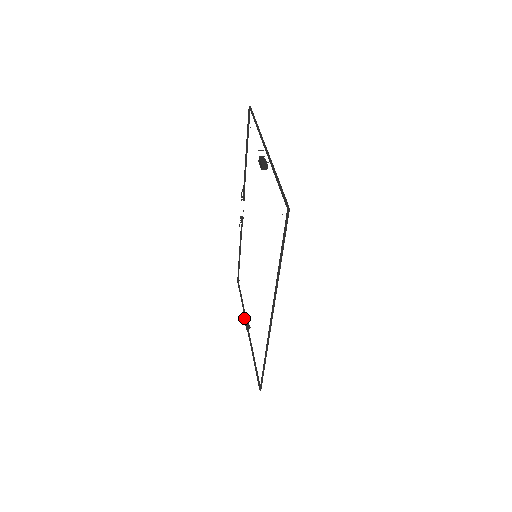
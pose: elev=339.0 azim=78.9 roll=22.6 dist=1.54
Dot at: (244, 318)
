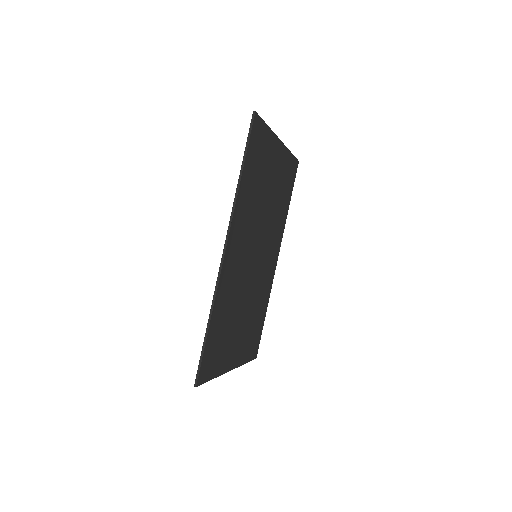
Dot at: occluded
